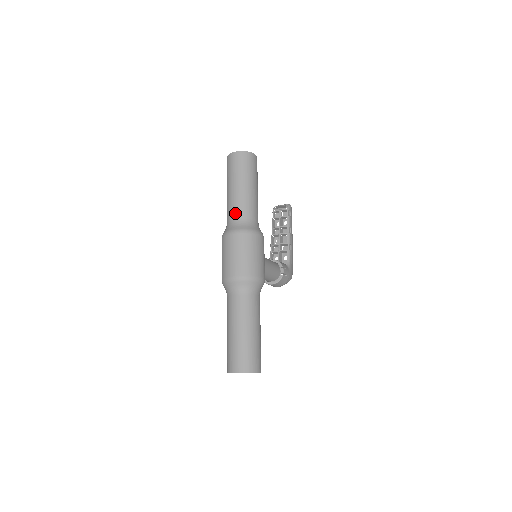
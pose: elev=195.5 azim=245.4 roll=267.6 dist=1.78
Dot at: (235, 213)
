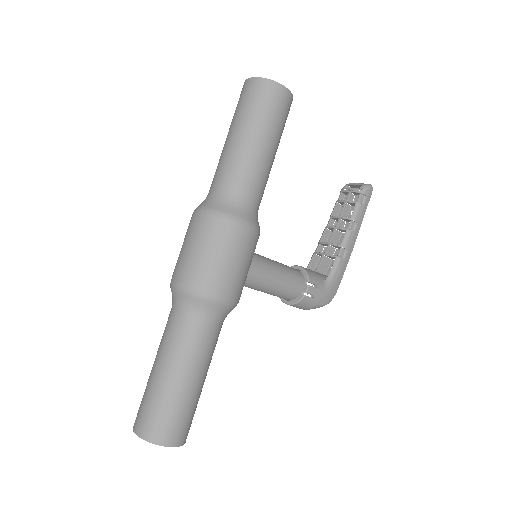
Dot at: (217, 180)
